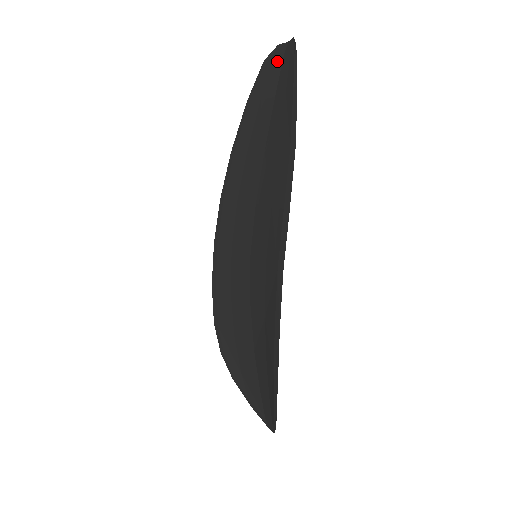
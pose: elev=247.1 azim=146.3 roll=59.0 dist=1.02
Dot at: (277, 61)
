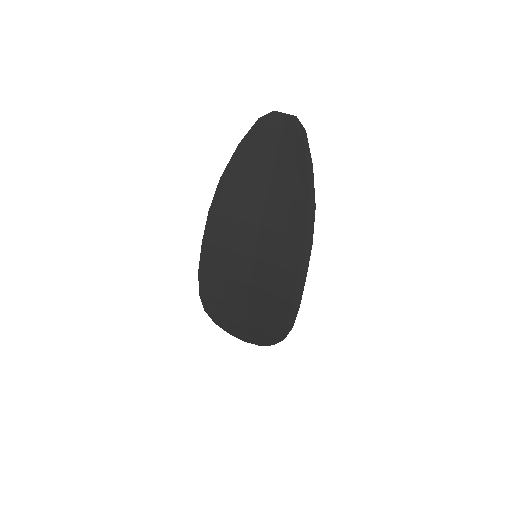
Dot at: (276, 125)
